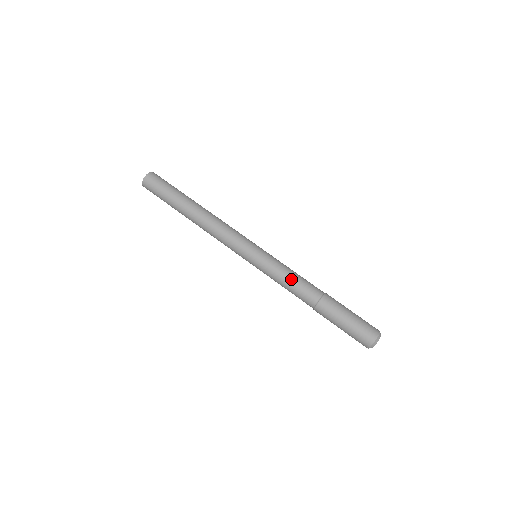
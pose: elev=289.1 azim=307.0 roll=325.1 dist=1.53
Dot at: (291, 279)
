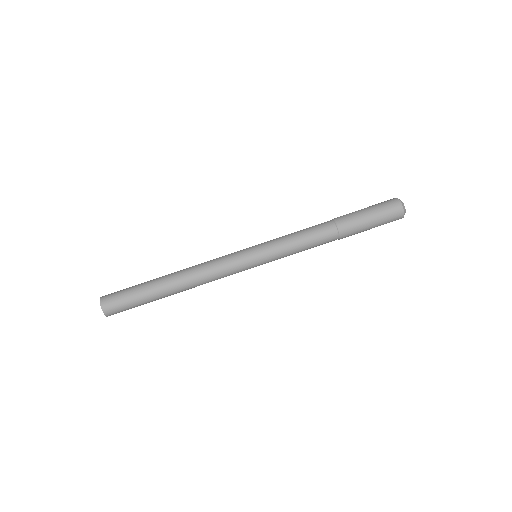
Dot at: (302, 242)
